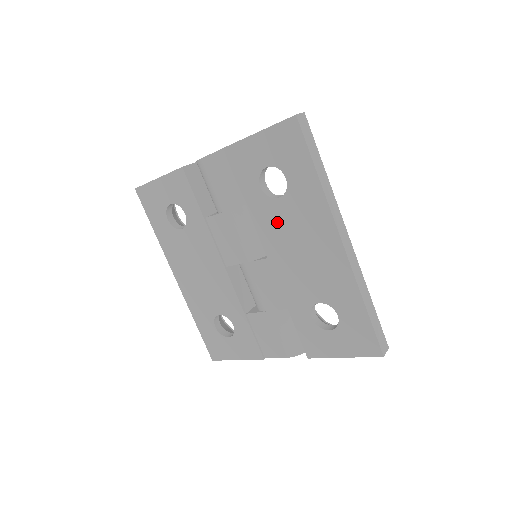
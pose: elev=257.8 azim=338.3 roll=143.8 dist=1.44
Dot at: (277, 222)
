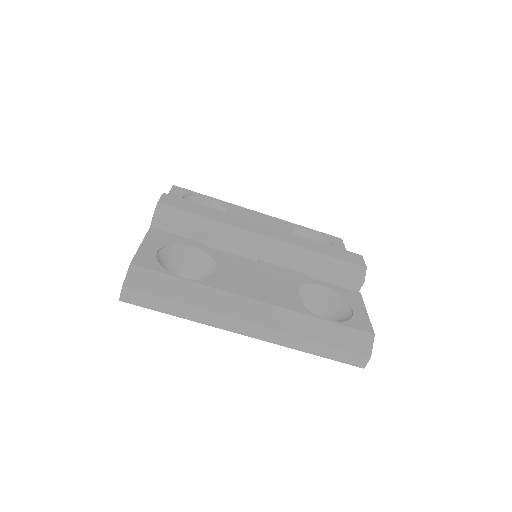
Dot at: occluded
